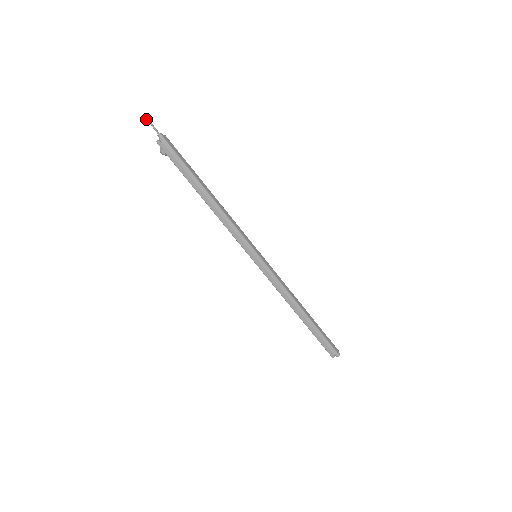
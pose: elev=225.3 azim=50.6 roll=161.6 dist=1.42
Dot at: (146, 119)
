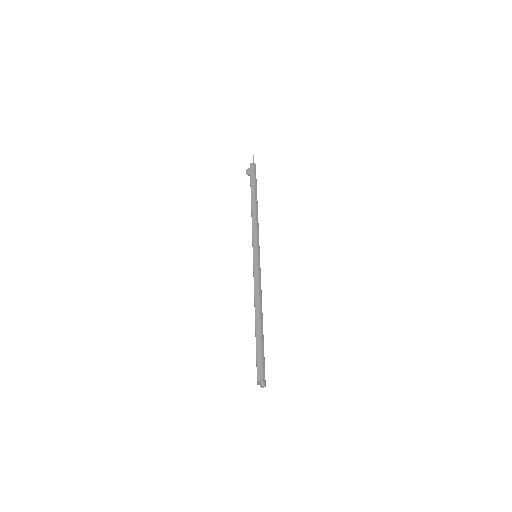
Dot at: (253, 155)
